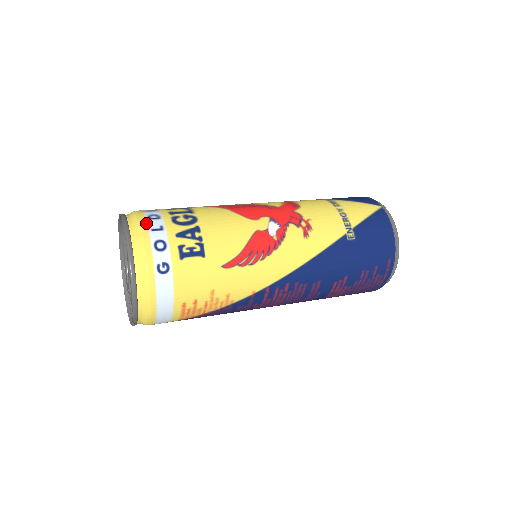
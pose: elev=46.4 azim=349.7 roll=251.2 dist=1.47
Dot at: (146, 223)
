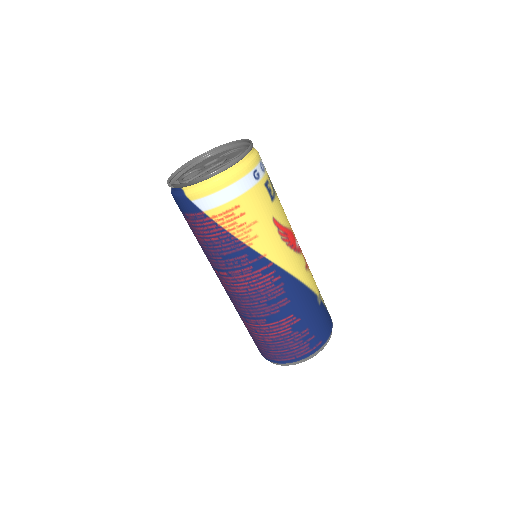
Dot at: occluded
